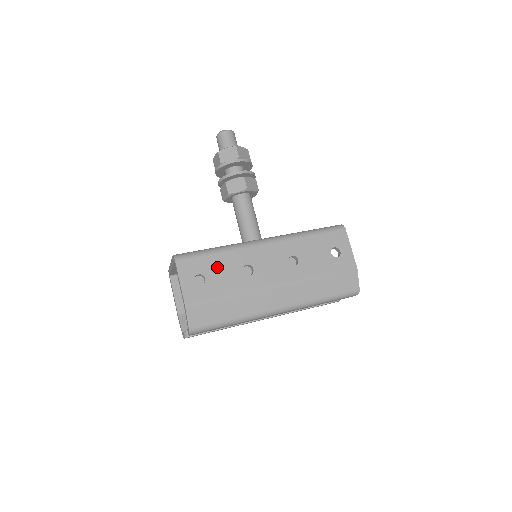
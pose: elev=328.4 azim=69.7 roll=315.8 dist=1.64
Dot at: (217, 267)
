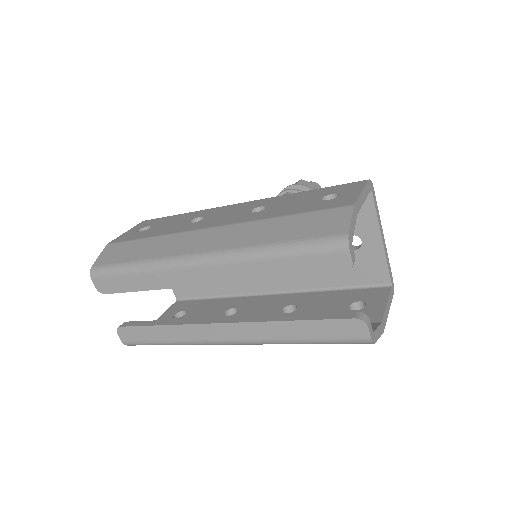
Dot at: (171, 221)
